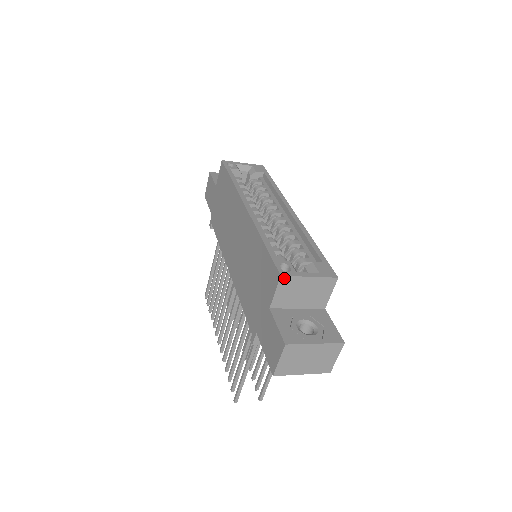
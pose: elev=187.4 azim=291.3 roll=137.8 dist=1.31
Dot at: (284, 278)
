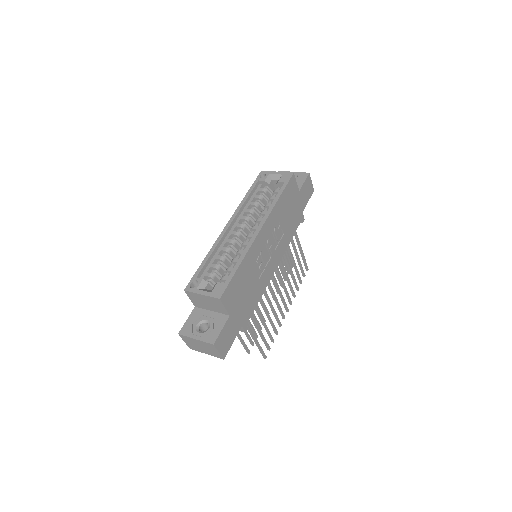
Dot at: (187, 292)
